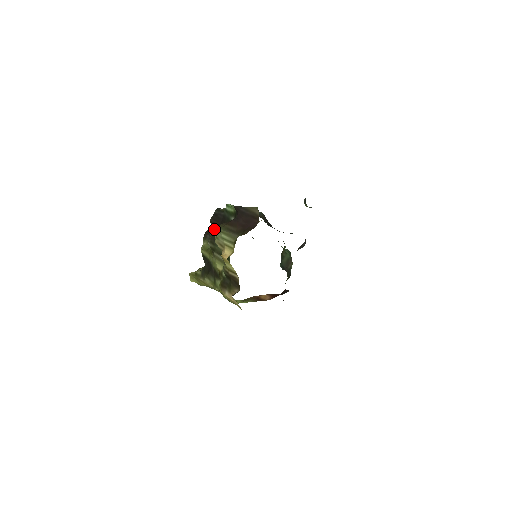
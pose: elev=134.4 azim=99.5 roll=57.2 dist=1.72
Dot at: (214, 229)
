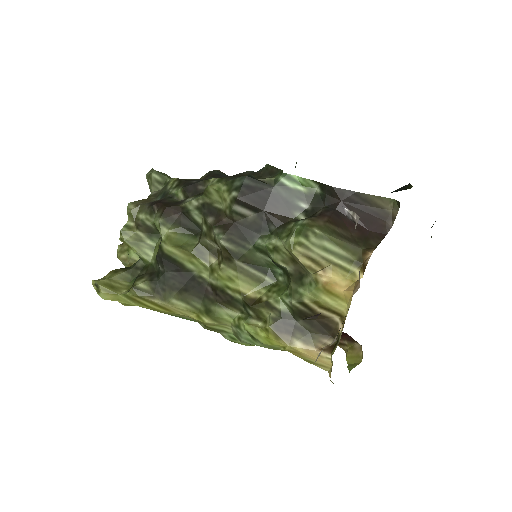
Dot at: (238, 215)
